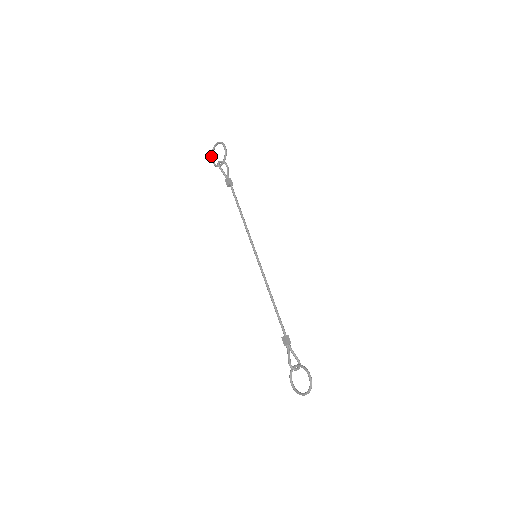
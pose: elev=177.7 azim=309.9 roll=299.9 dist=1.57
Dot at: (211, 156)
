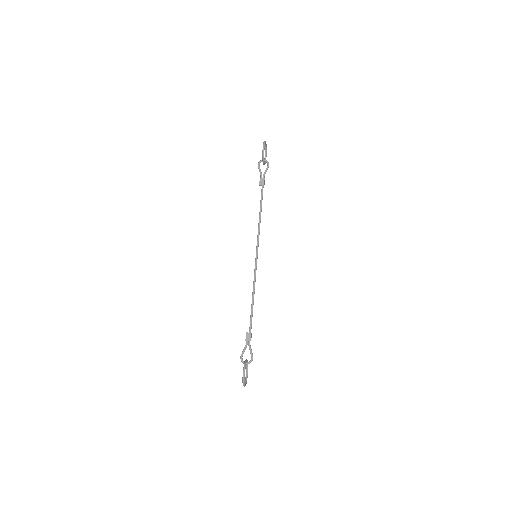
Dot at: (265, 153)
